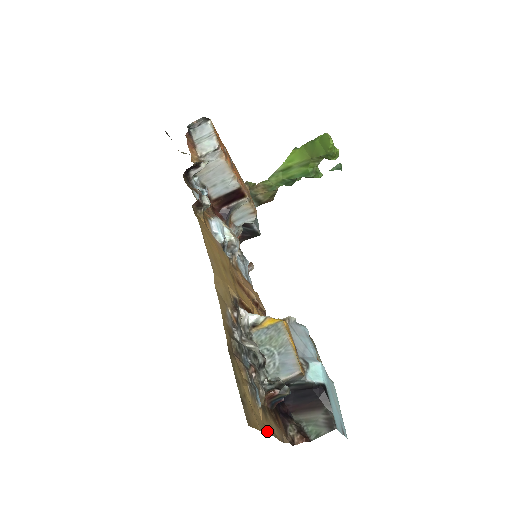
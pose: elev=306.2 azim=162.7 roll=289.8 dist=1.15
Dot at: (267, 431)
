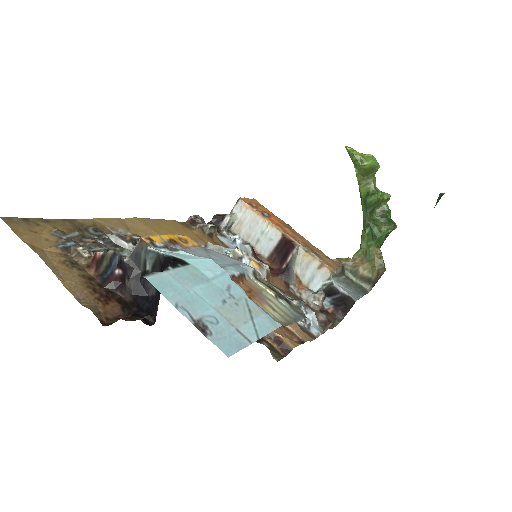
Dot at: (37, 251)
